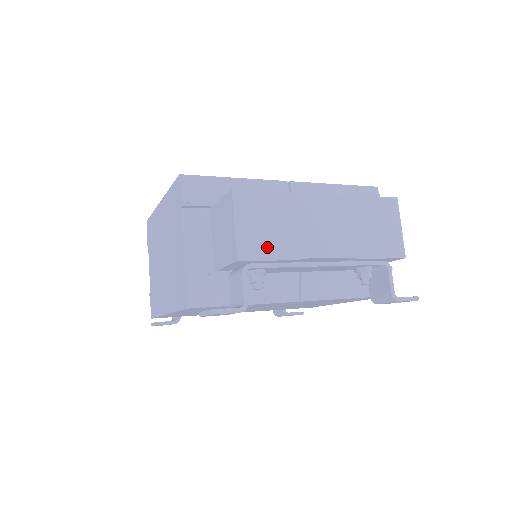
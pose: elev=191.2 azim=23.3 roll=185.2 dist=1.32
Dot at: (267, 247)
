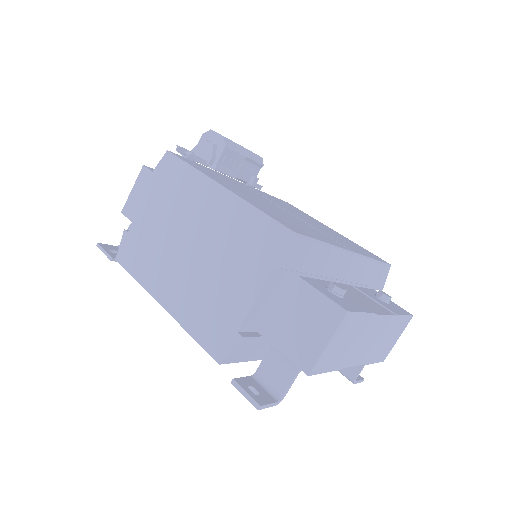
Dot at: (331, 362)
